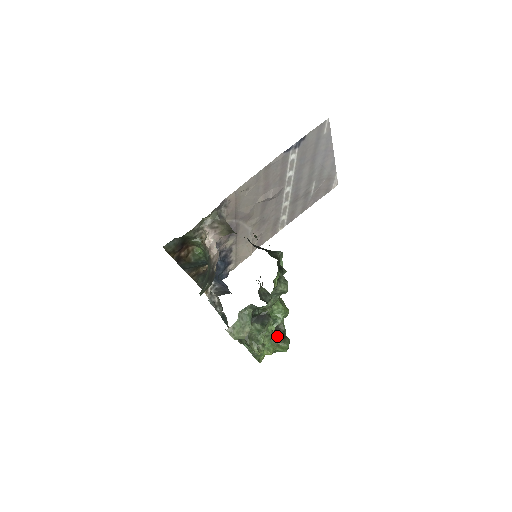
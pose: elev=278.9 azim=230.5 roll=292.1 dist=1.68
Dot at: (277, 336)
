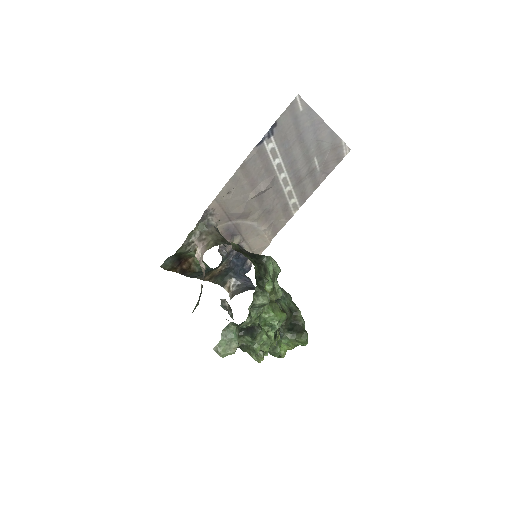
Dot at: (294, 331)
